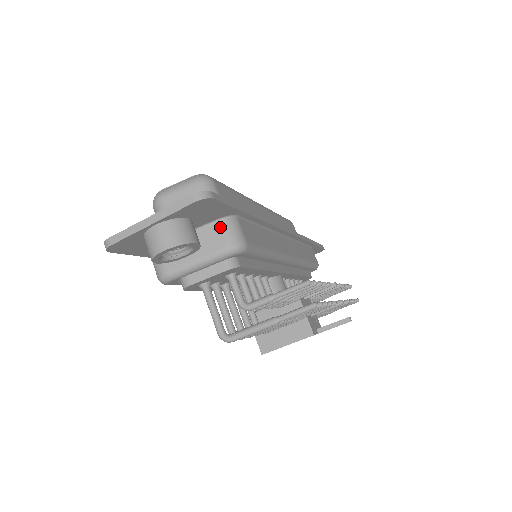
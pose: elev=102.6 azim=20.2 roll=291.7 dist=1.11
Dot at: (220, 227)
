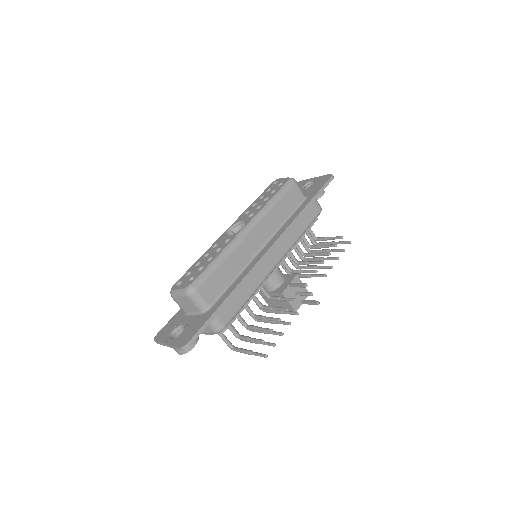
Dot at: occluded
